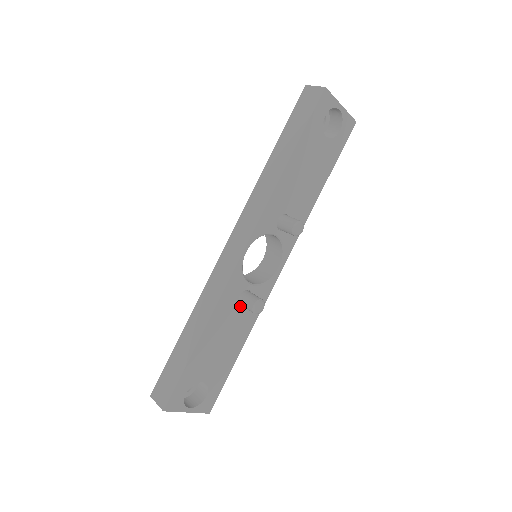
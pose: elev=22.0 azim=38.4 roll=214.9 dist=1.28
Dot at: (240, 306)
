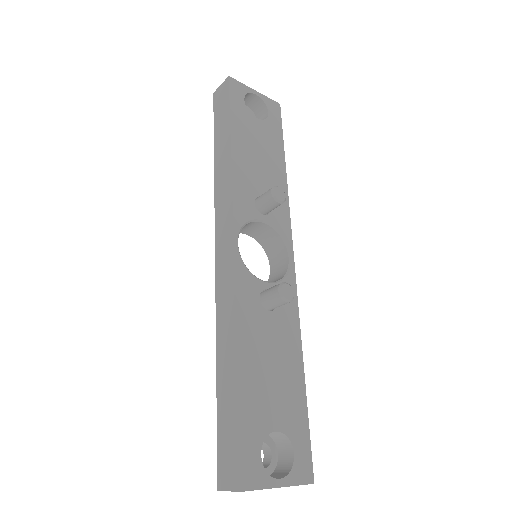
Dot at: (268, 312)
